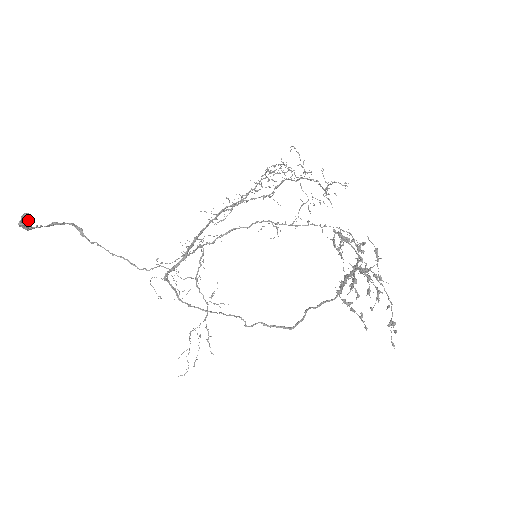
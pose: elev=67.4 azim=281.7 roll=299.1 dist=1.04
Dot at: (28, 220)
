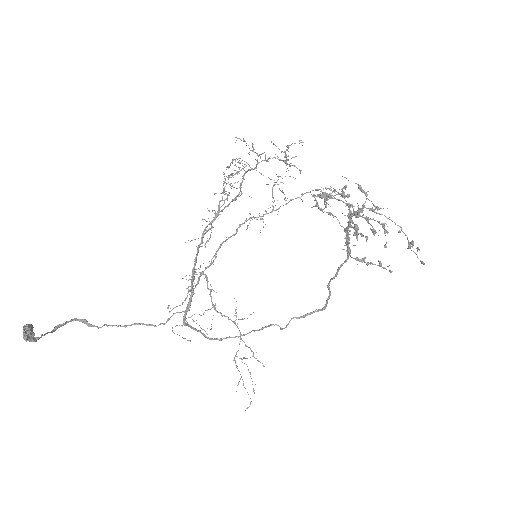
Dot at: (30, 329)
